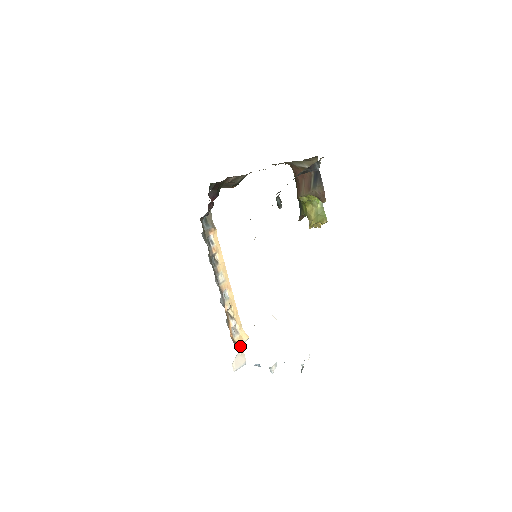
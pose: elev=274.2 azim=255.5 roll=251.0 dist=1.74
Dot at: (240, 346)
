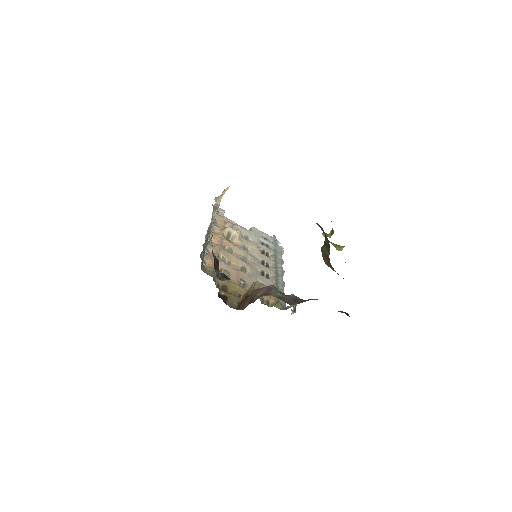
Dot at: (220, 200)
